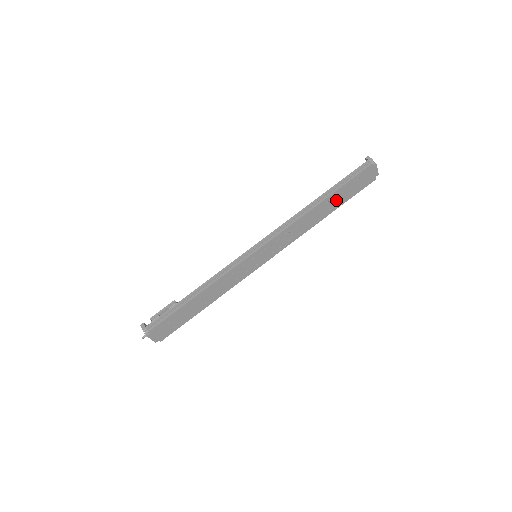
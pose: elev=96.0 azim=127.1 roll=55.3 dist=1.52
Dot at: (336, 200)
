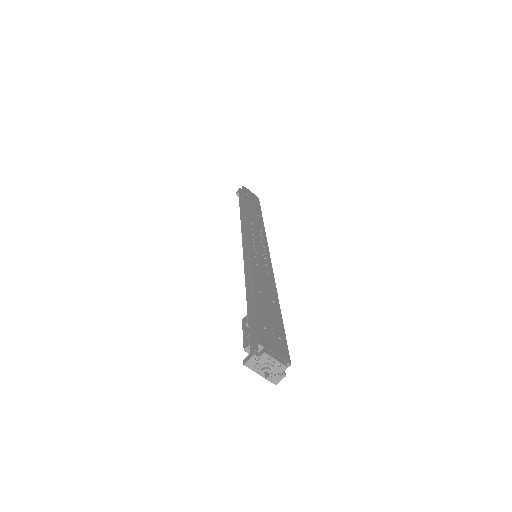
Dot at: (253, 209)
